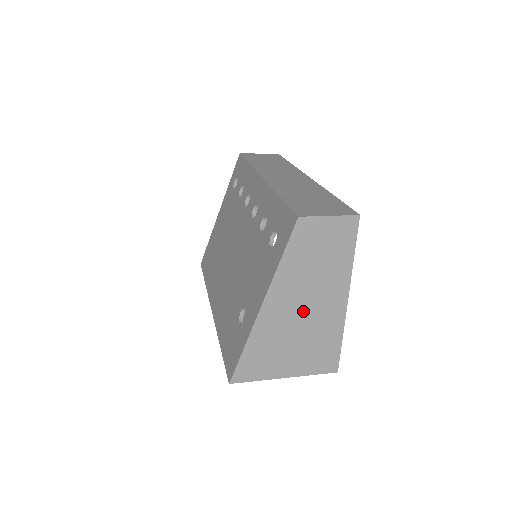
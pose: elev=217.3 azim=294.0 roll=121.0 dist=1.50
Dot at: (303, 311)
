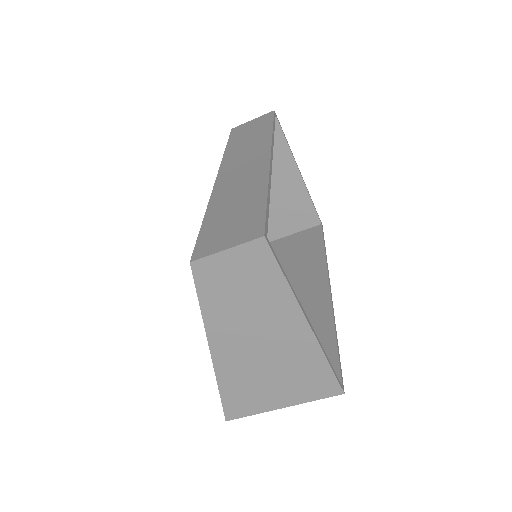
Dot at: (261, 347)
